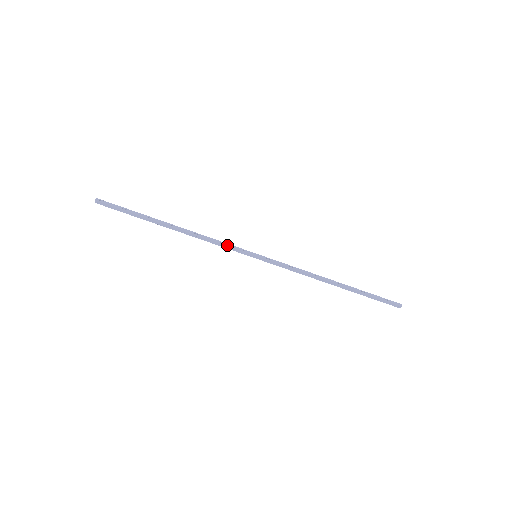
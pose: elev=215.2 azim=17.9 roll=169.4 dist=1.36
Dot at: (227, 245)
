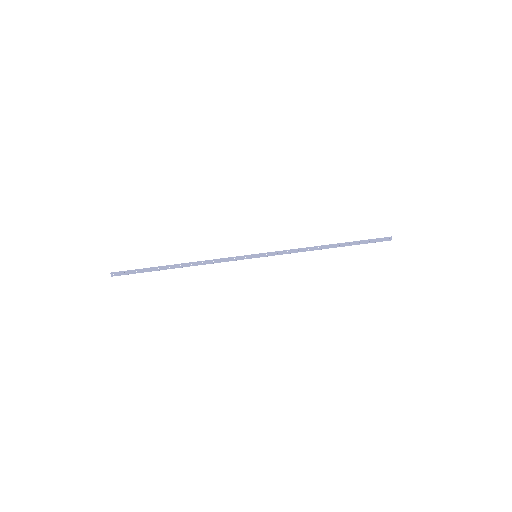
Dot at: (229, 257)
